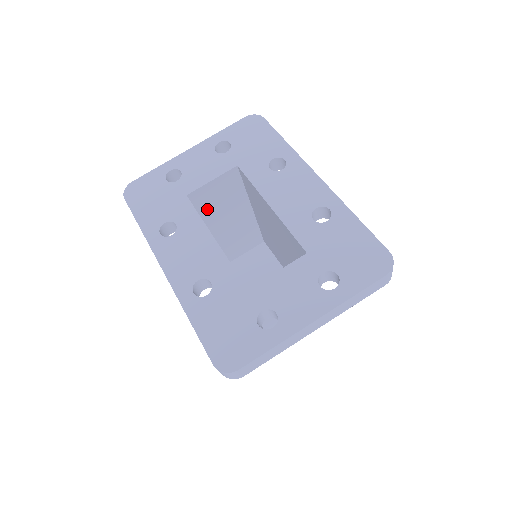
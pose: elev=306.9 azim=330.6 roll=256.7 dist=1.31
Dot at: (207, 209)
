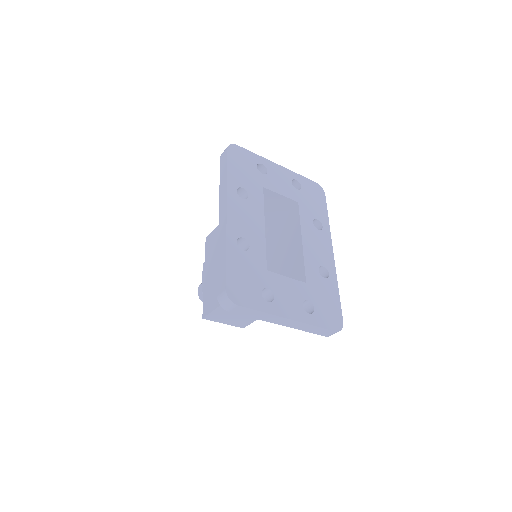
Dot at: occluded
